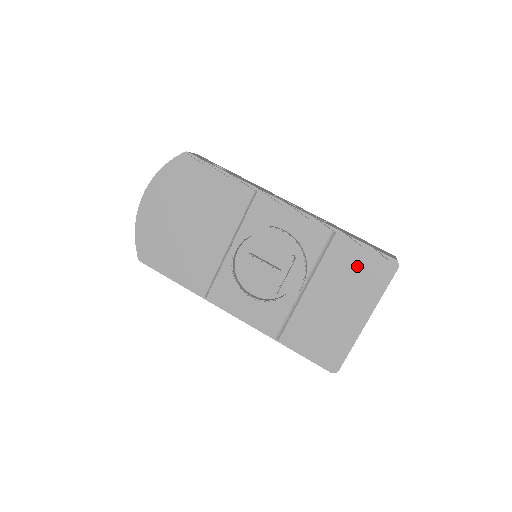
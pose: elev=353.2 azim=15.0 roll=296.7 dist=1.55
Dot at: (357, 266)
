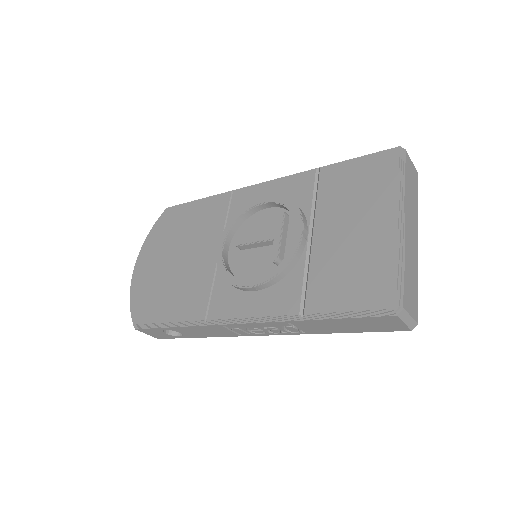
Dot at: (357, 178)
